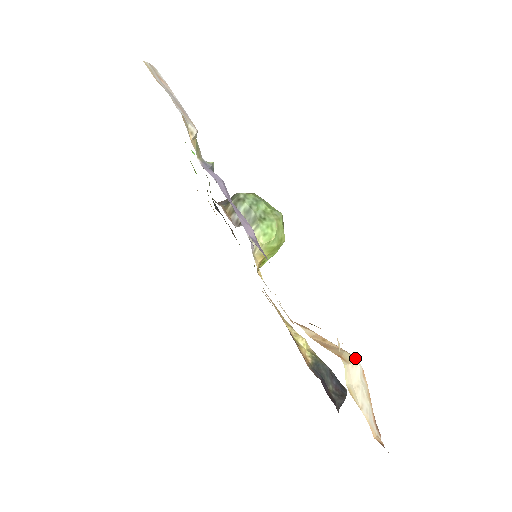
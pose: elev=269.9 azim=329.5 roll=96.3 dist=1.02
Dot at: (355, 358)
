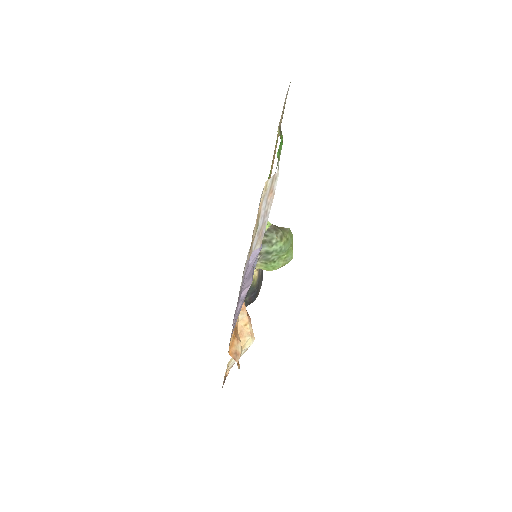
Dot at: (253, 341)
